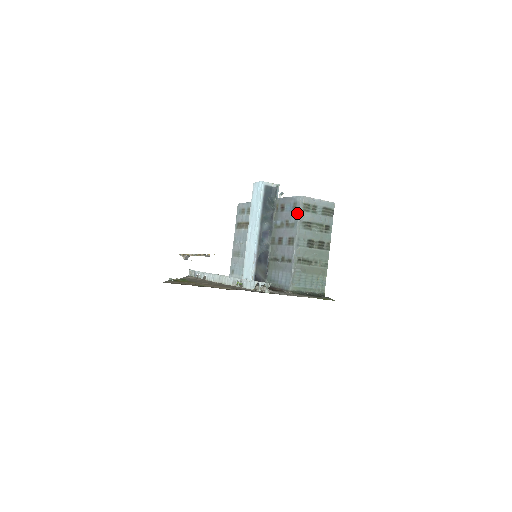
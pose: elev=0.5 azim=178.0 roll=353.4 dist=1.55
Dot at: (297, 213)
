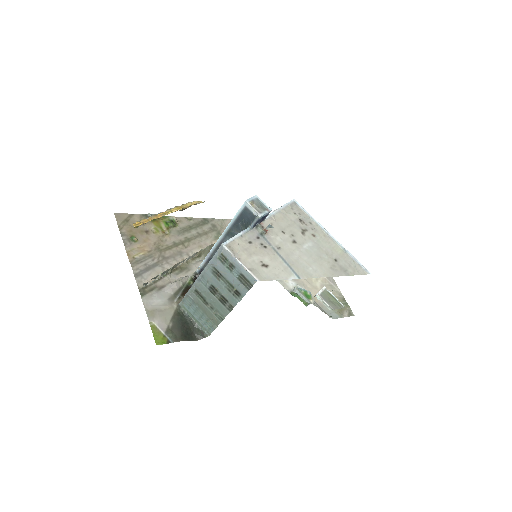
Dot at: (214, 255)
